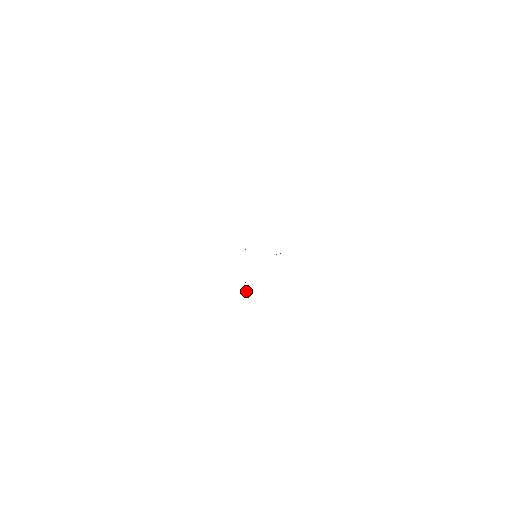
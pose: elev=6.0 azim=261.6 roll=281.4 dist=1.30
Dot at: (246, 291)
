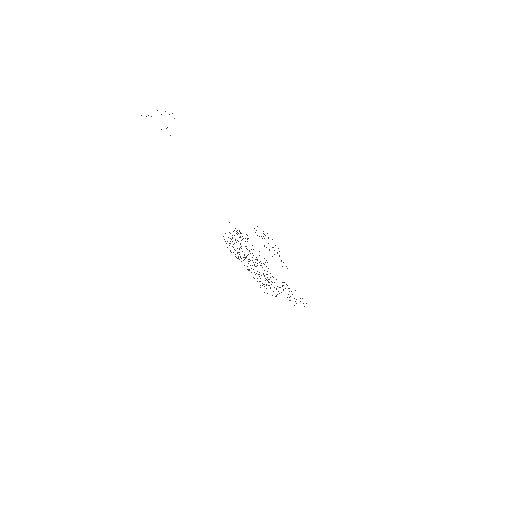
Dot at: occluded
